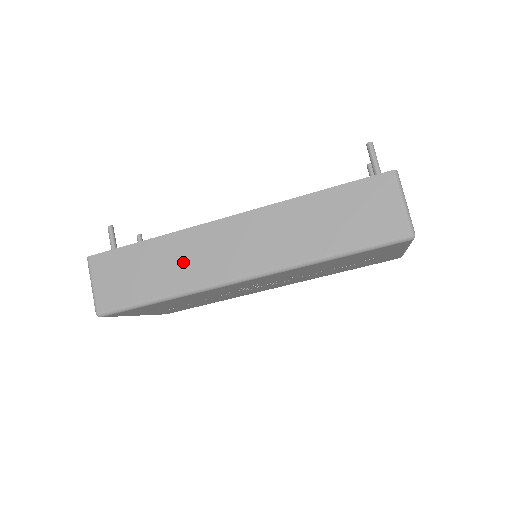
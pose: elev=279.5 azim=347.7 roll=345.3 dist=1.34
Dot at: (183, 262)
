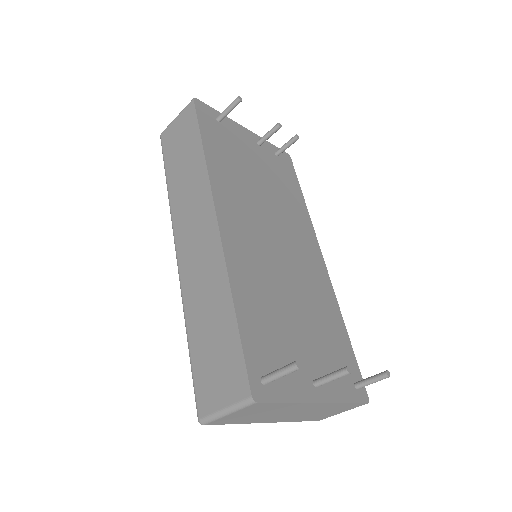
Dot at: (187, 190)
